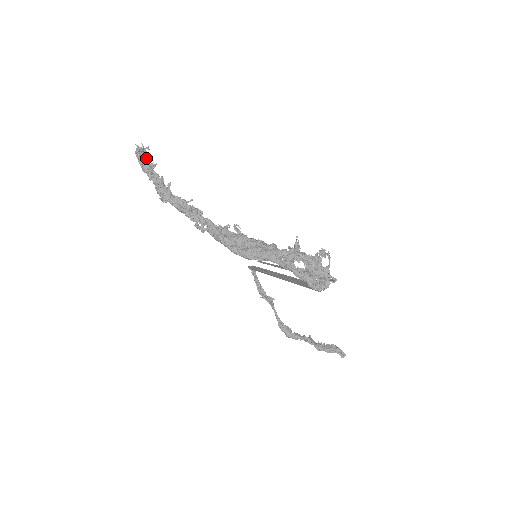
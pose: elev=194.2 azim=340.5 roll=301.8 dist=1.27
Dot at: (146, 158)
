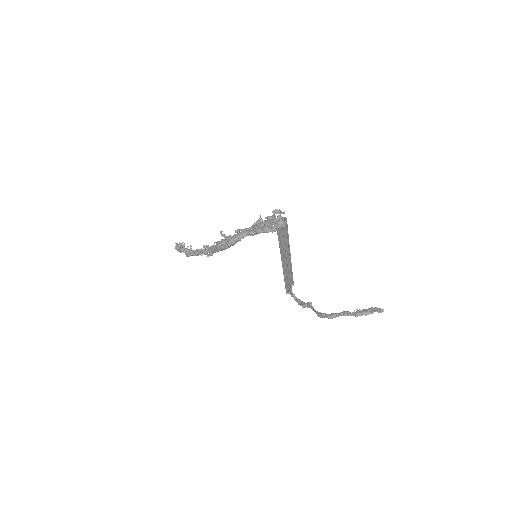
Dot at: (180, 245)
